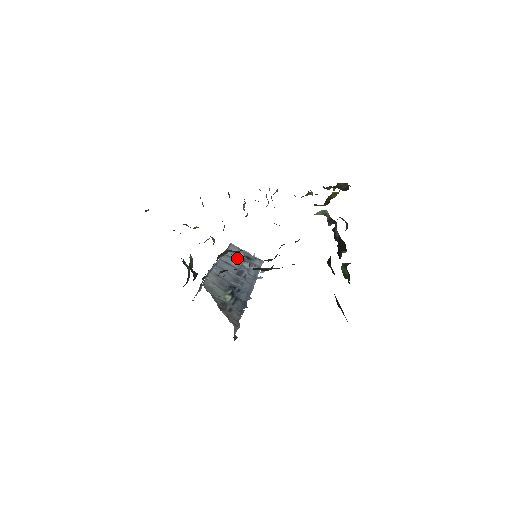
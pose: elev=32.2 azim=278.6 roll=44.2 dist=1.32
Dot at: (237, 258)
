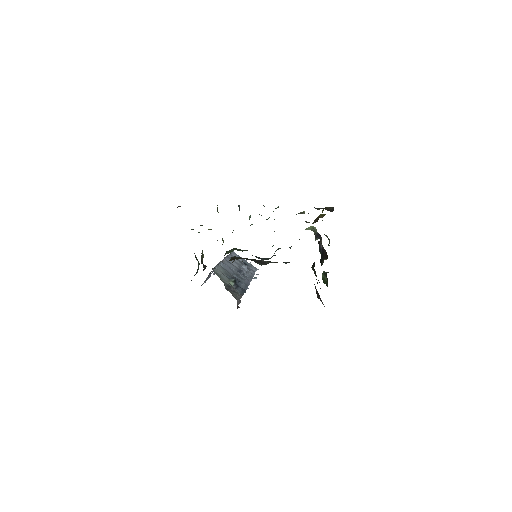
Dot at: (237, 261)
